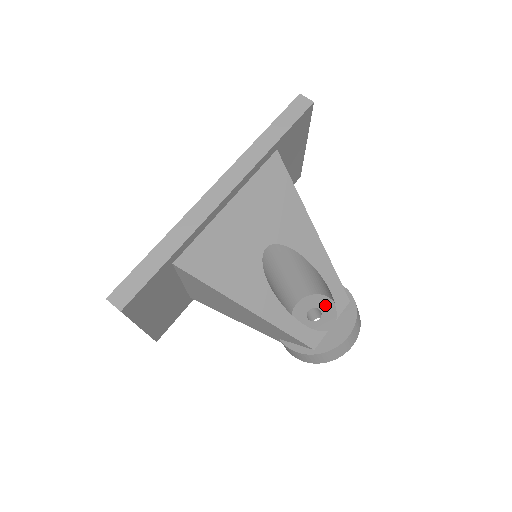
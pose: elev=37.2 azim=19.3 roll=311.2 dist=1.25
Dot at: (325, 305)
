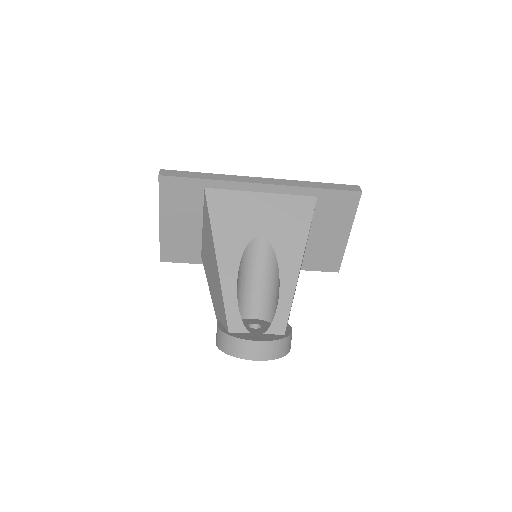
Dot at: (268, 327)
